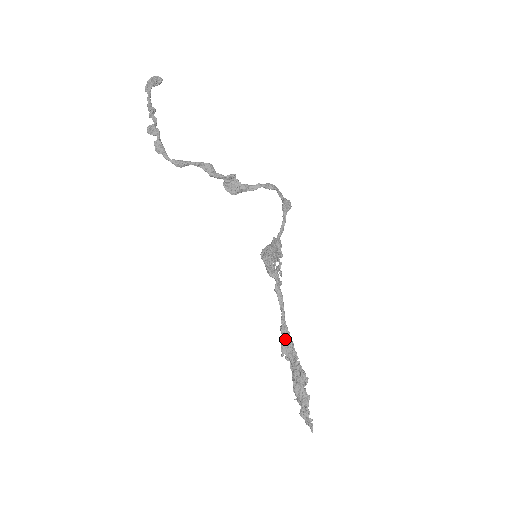
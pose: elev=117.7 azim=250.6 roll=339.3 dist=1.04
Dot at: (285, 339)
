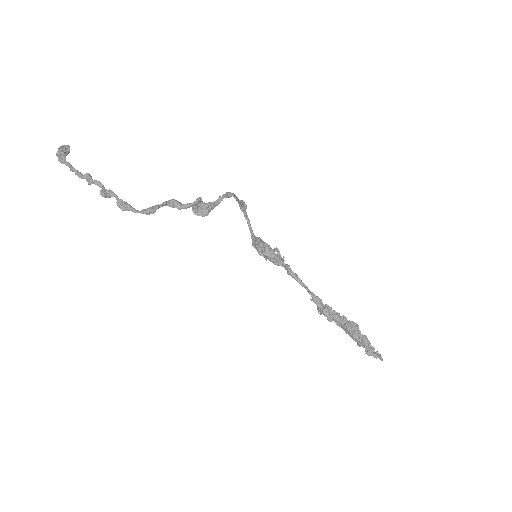
Dot at: (321, 306)
